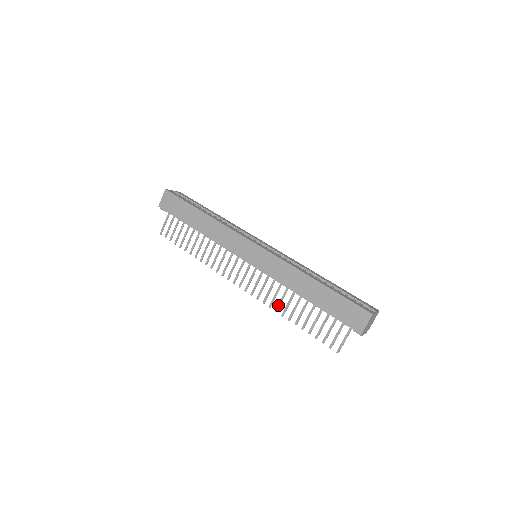
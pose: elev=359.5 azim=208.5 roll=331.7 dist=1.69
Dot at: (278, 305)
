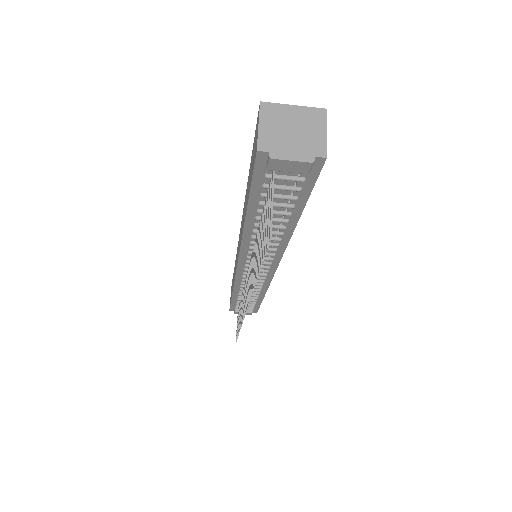
Dot at: occluded
